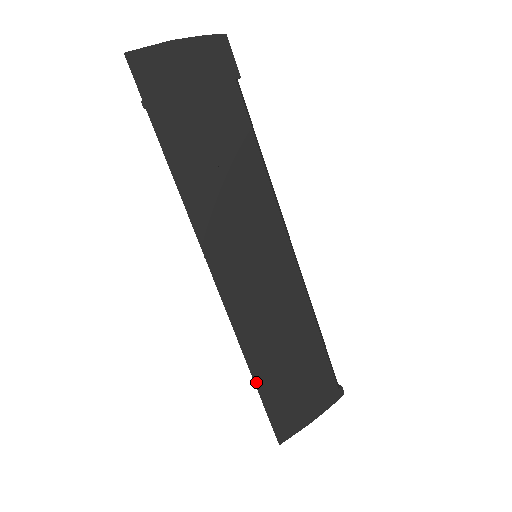
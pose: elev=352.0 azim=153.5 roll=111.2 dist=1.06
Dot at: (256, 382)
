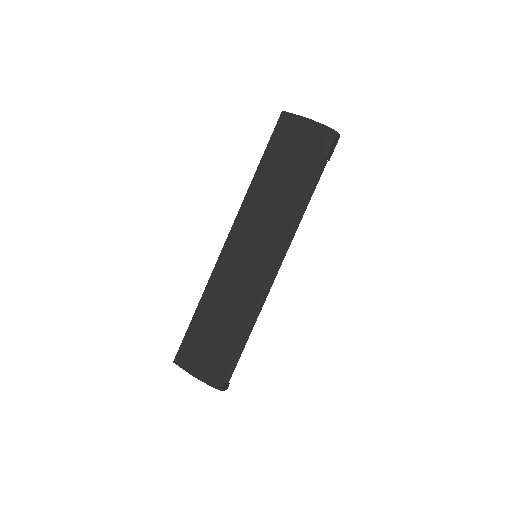
Dot at: (195, 314)
